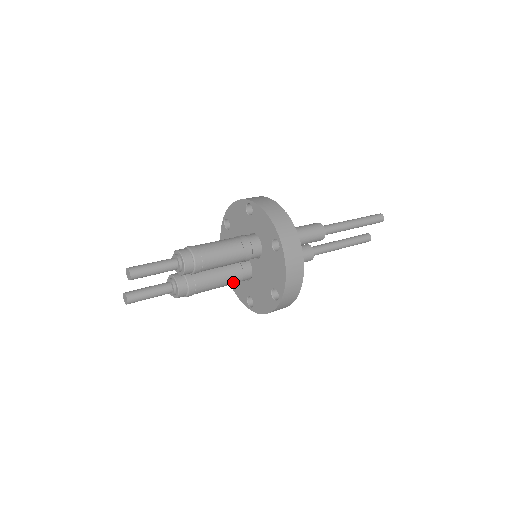
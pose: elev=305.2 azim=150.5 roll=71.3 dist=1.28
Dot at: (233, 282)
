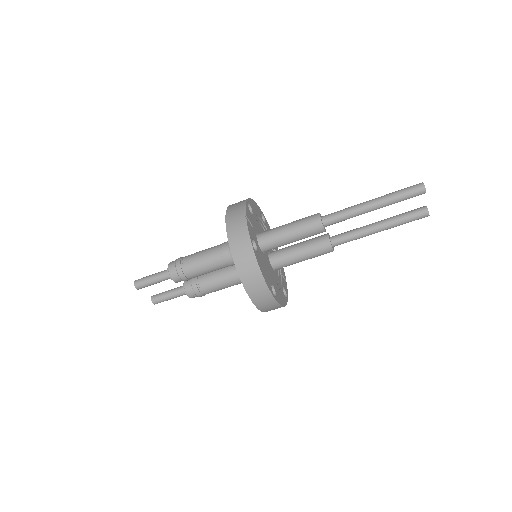
Dot at: (239, 282)
